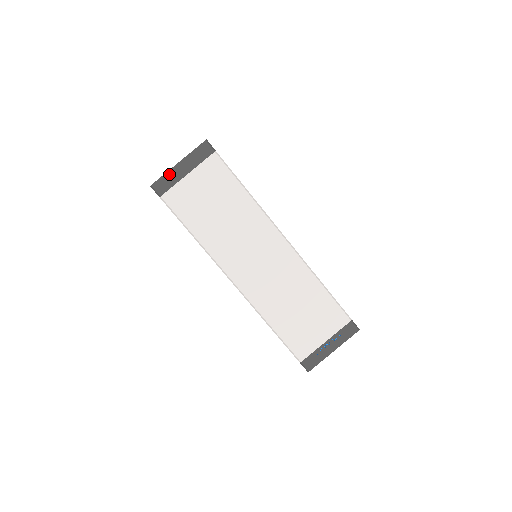
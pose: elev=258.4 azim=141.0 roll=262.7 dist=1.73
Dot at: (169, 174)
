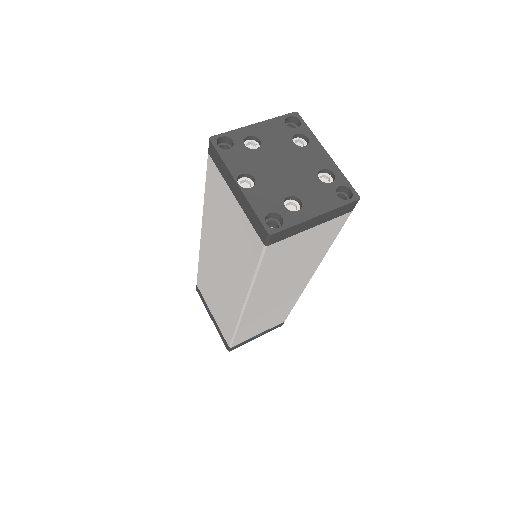
Dot at: (298, 226)
